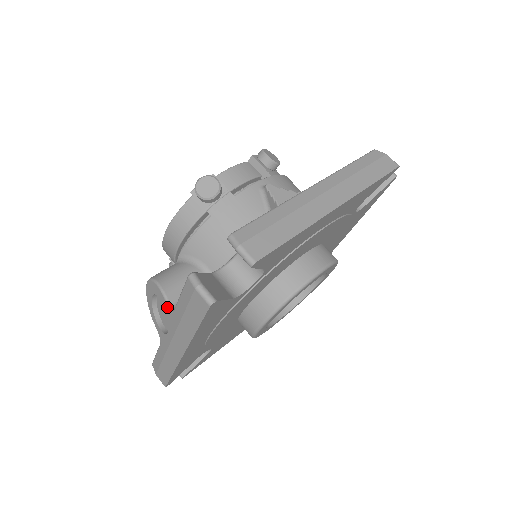
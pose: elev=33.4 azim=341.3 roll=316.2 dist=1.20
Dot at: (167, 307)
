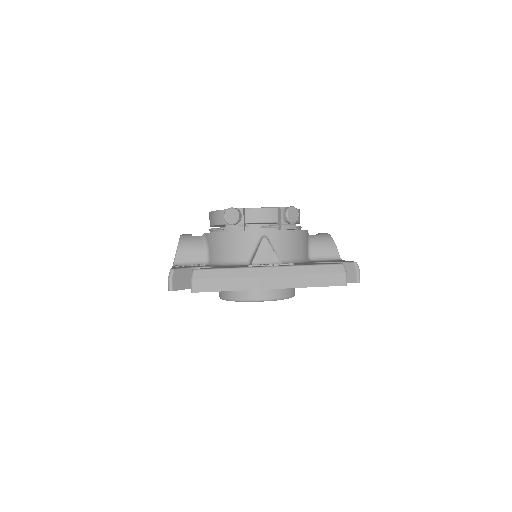
Dot at: (174, 261)
